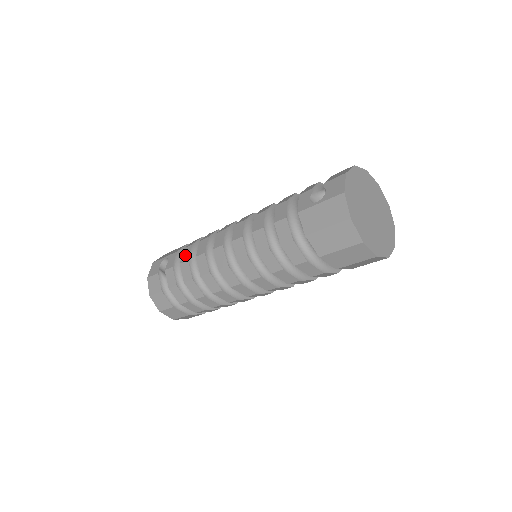
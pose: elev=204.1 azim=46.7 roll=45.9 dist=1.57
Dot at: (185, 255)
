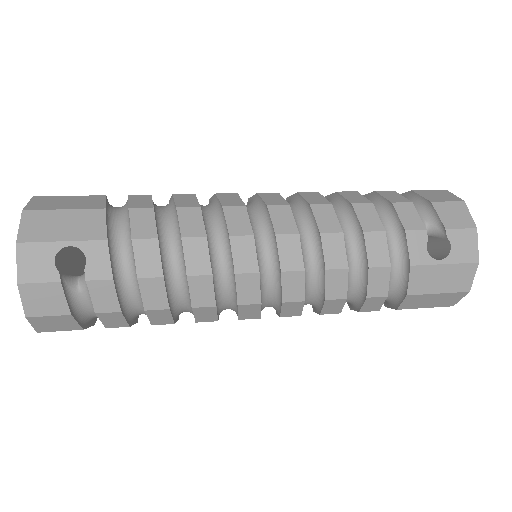
Dot at: (148, 261)
